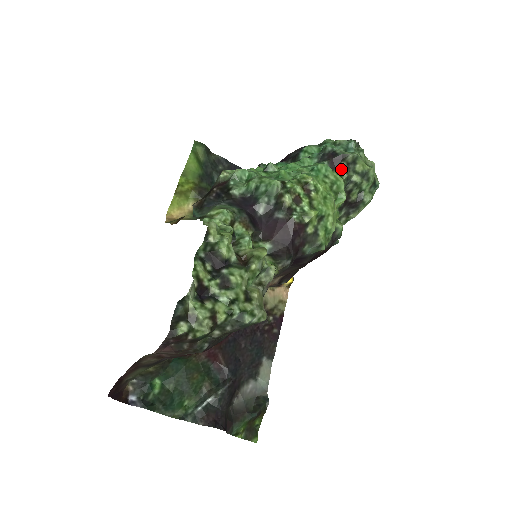
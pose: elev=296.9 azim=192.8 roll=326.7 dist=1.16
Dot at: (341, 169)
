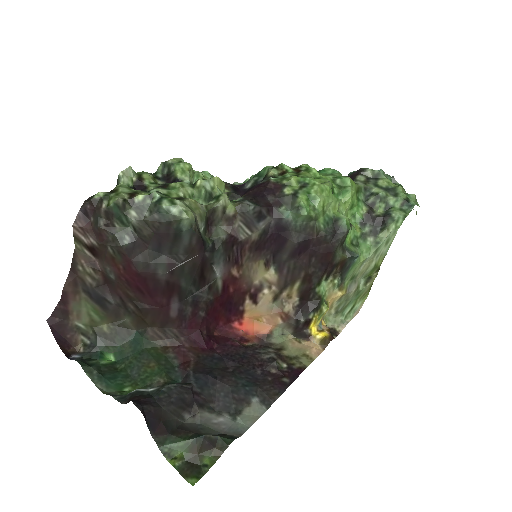
Dot at: (358, 181)
